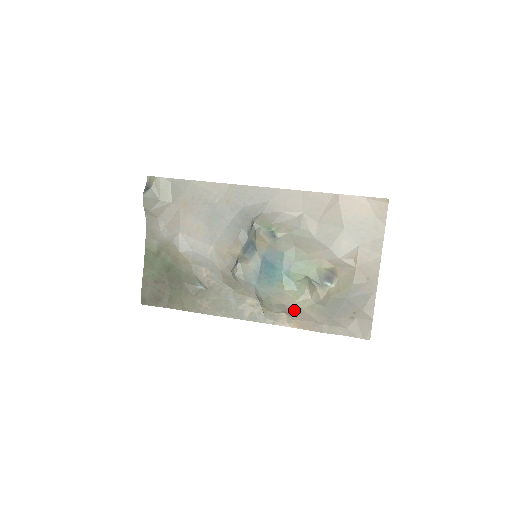
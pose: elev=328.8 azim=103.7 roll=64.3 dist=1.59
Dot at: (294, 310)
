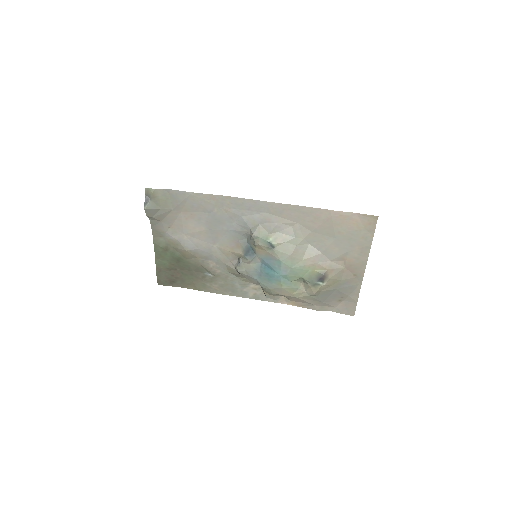
Dot at: (291, 297)
